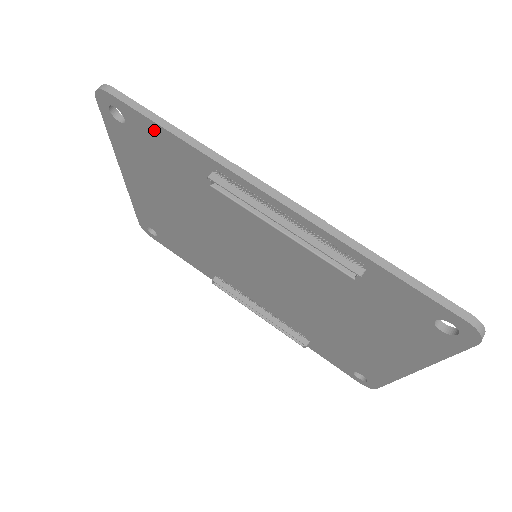
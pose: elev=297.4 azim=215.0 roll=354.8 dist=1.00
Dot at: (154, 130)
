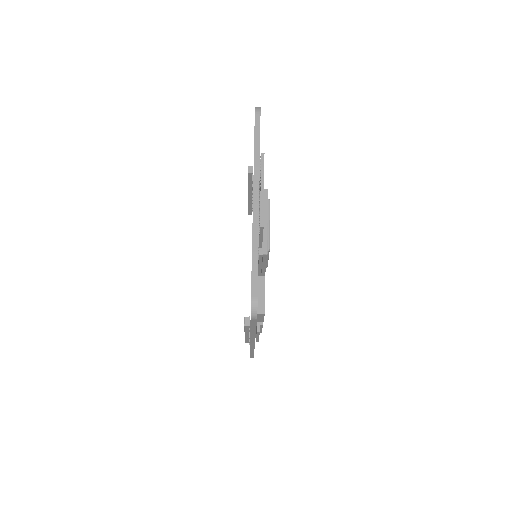
Dot at: occluded
